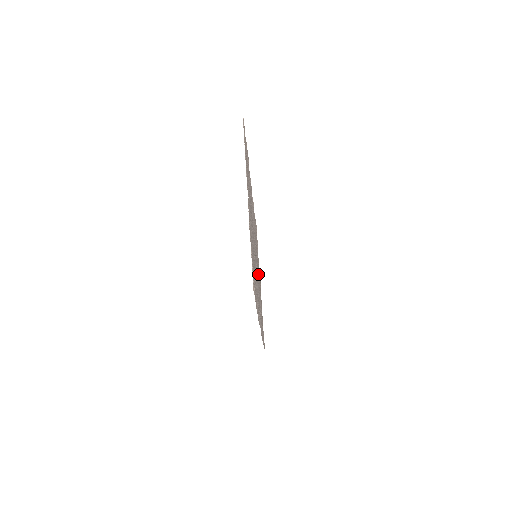
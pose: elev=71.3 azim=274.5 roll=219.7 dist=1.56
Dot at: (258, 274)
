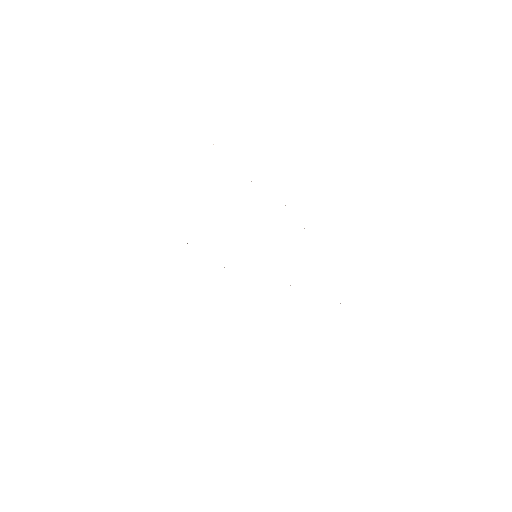
Dot at: occluded
